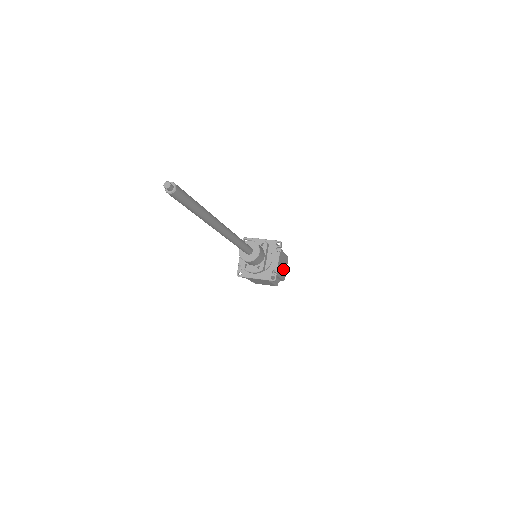
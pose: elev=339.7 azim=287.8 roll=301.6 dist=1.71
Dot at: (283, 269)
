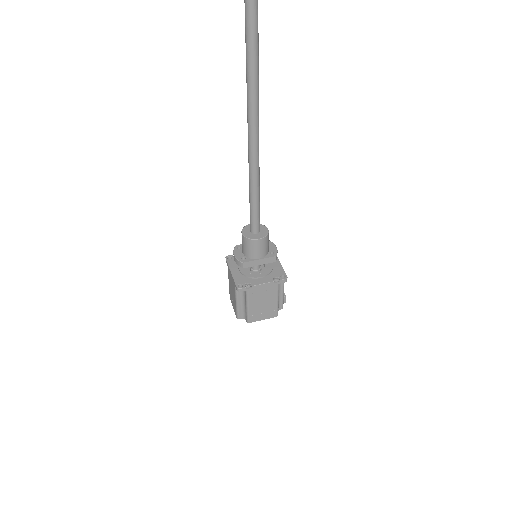
Dot at: (259, 308)
